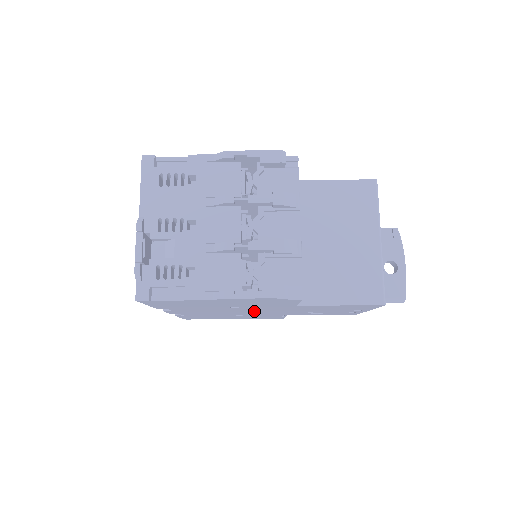
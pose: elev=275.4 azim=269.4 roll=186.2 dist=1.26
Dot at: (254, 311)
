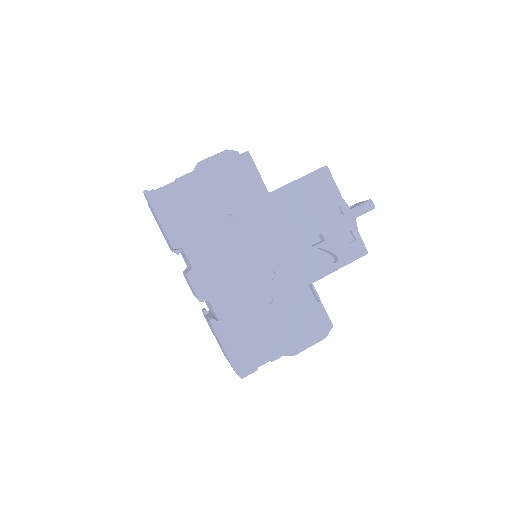
Dot at: (262, 252)
